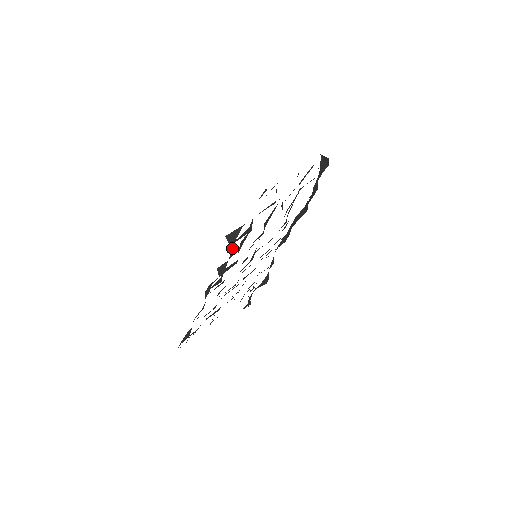
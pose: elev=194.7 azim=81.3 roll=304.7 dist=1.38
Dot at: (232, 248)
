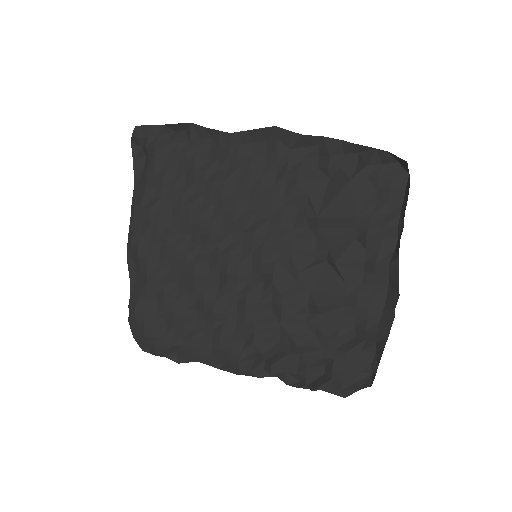
Dot at: (302, 378)
